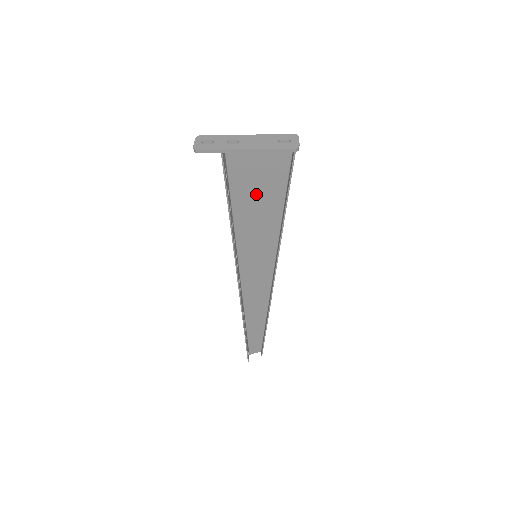
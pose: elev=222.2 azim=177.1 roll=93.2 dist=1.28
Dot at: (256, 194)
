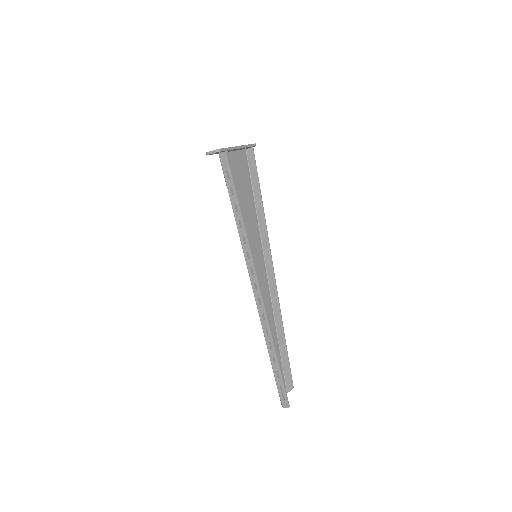
Dot at: (241, 195)
